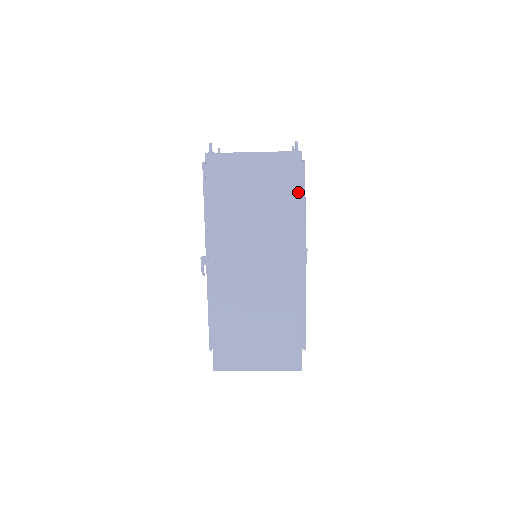
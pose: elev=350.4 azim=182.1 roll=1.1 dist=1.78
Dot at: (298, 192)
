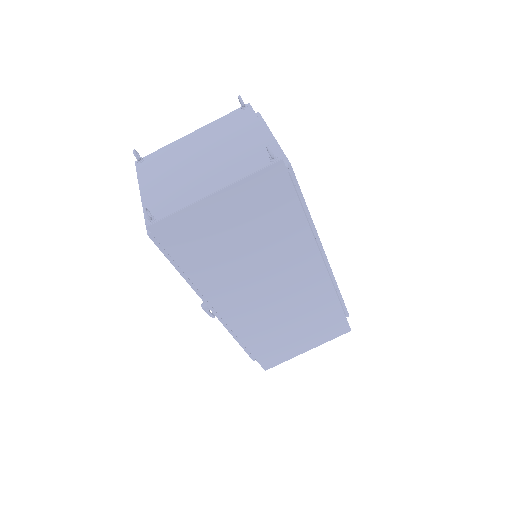
Dot at: (295, 205)
